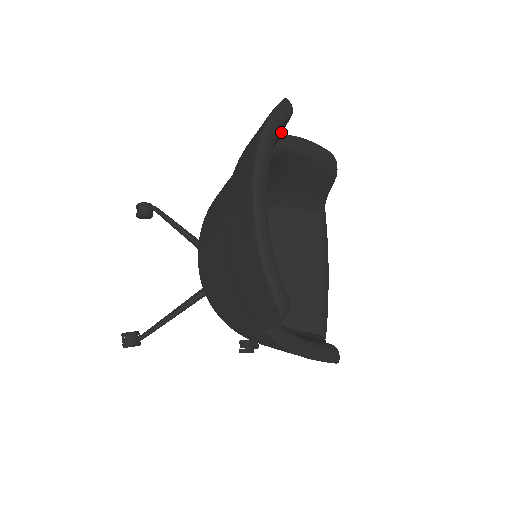
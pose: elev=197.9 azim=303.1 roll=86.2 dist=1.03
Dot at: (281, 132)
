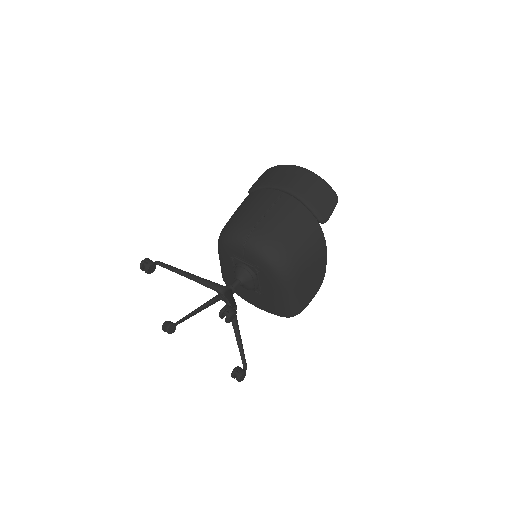
Dot at: occluded
